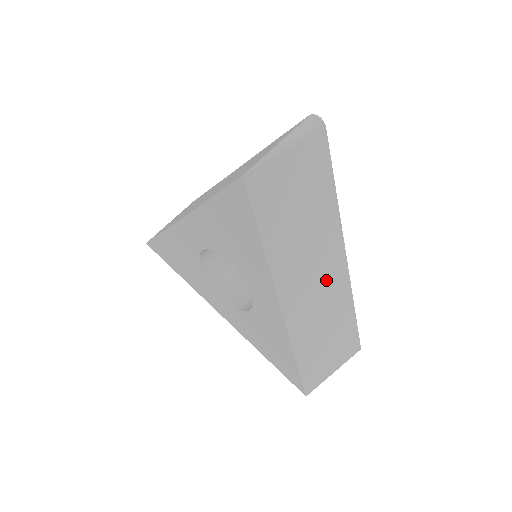
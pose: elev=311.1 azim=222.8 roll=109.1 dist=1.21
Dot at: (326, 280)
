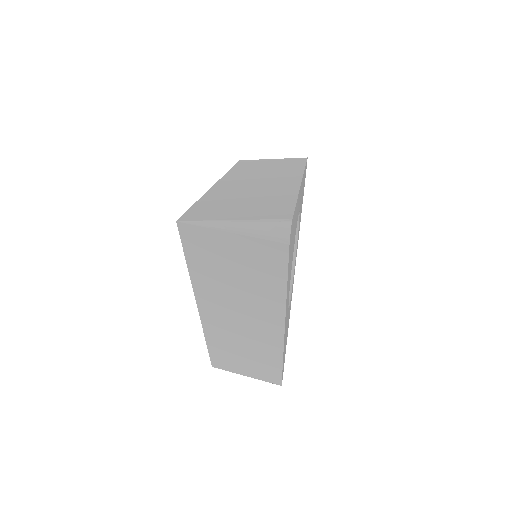
Dot at: (254, 329)
